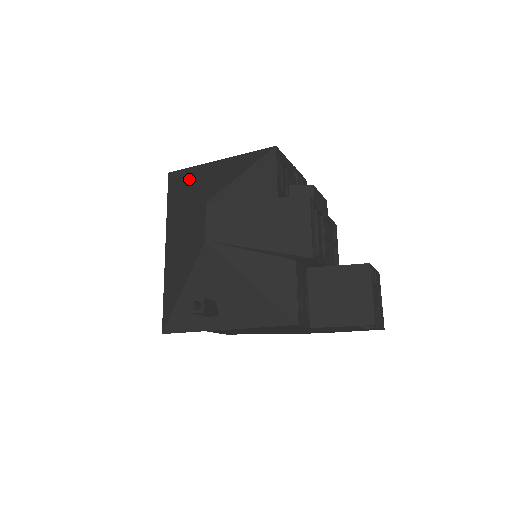
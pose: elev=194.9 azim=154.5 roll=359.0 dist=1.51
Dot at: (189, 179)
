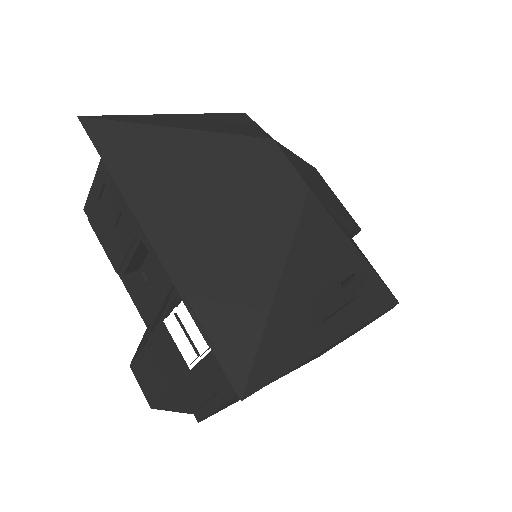
Dot at: (163, 122)
